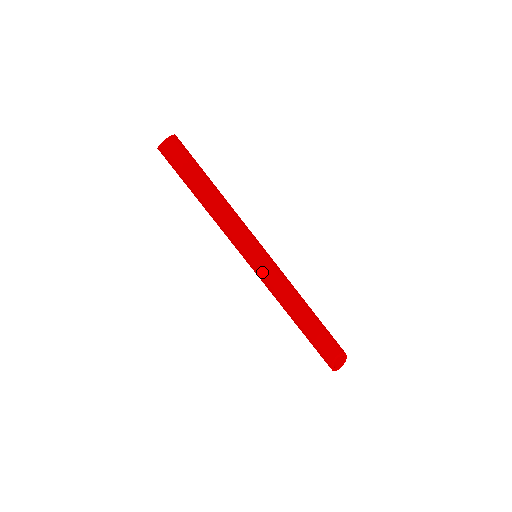
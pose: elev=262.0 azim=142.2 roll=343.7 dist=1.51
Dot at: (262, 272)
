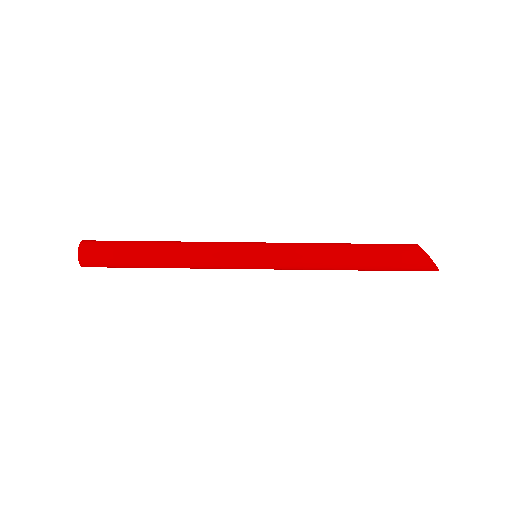
Dot at: (275, 252)
